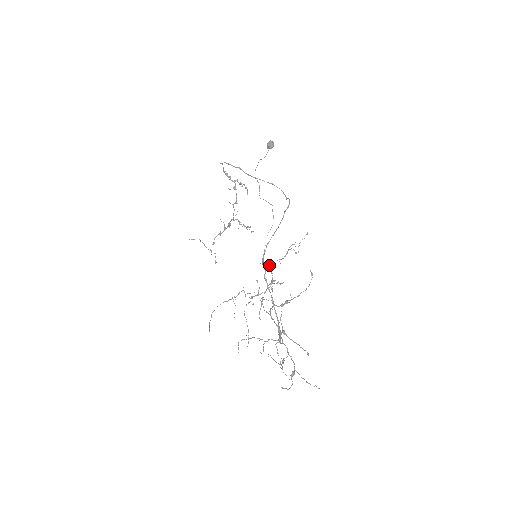
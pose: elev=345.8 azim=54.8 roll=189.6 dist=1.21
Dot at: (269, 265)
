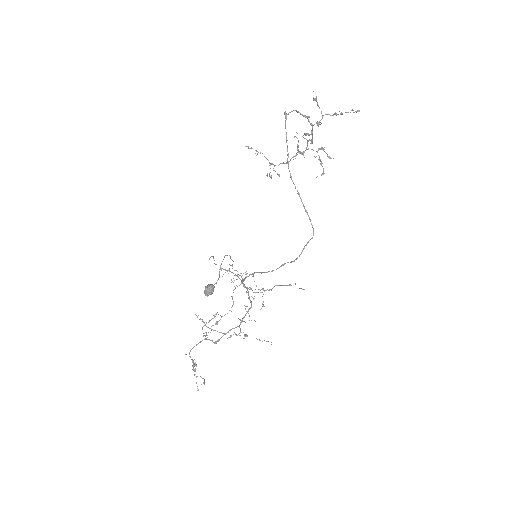
Dot at: (246, 287)
